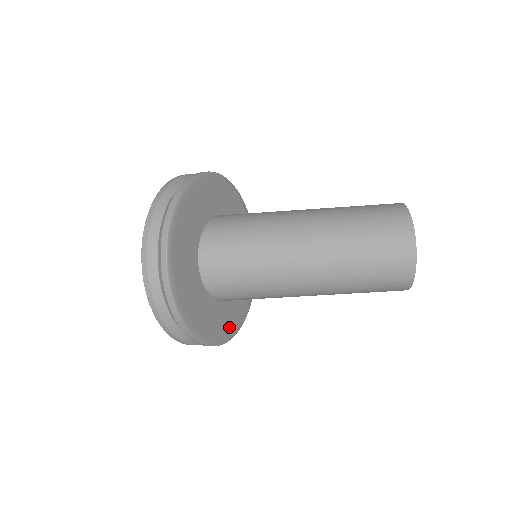
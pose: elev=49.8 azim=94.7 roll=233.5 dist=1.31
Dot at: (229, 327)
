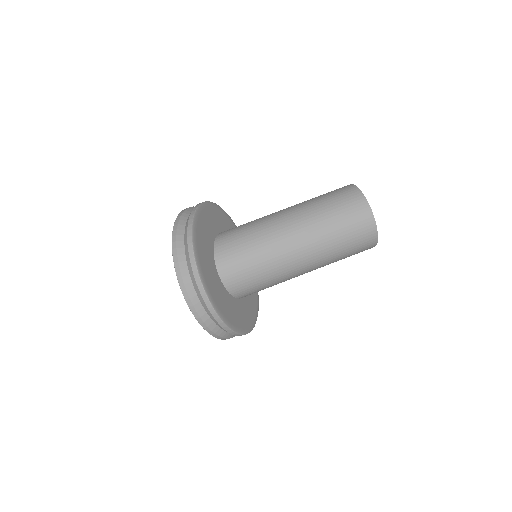
Dot at: (251, 316)
